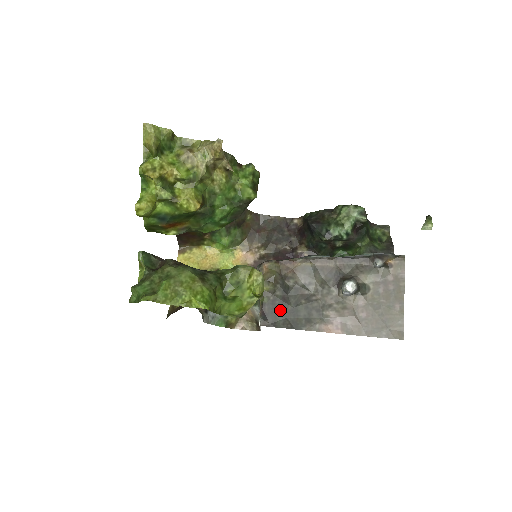
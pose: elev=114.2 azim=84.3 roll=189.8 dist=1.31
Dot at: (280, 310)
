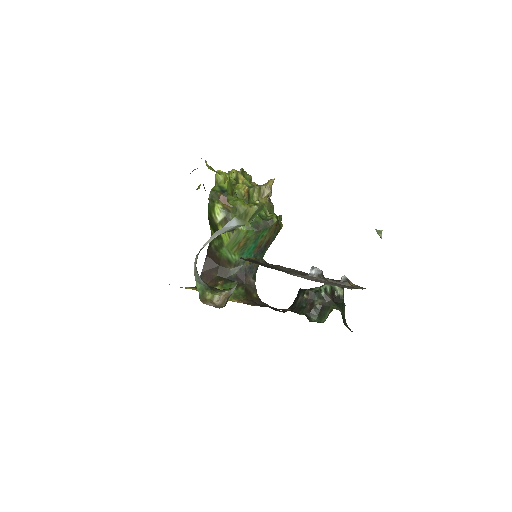
Dot at: (257, 263)
